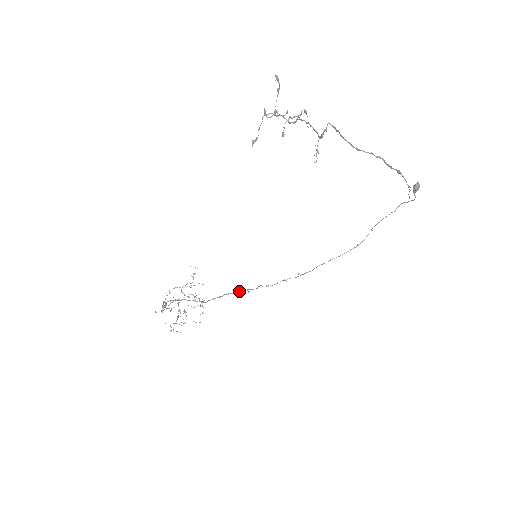
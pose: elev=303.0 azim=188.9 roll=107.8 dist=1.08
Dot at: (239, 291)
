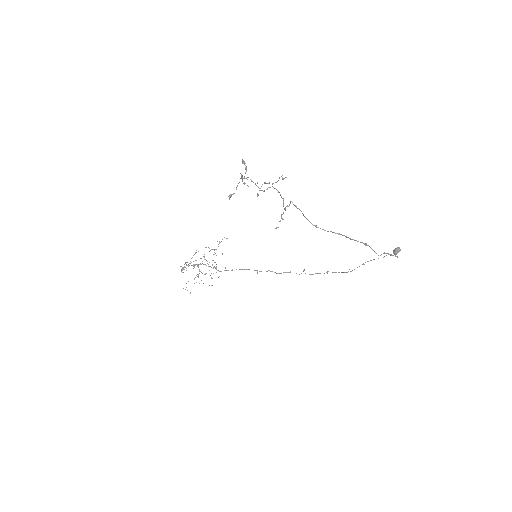
Dot at: occluded
